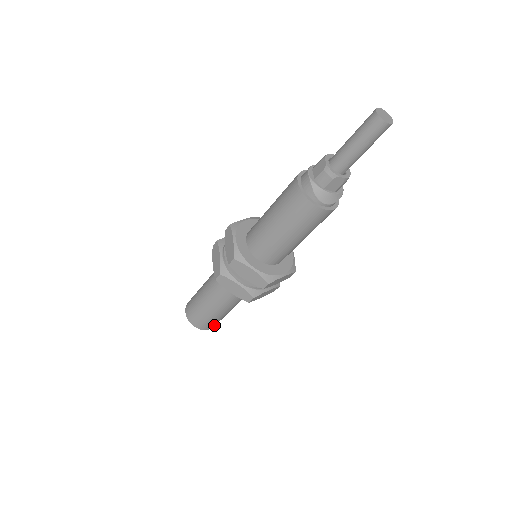
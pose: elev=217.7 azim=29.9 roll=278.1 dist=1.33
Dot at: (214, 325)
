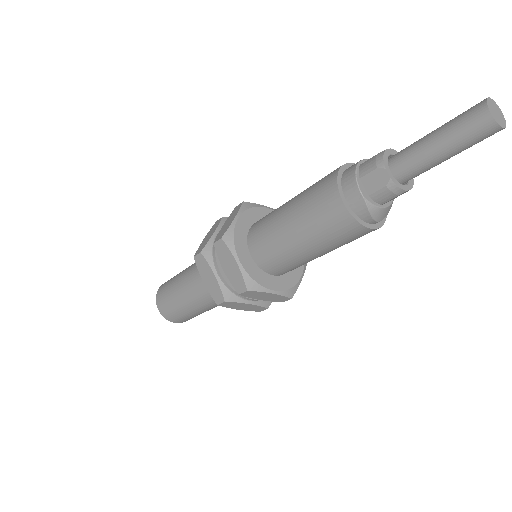
Dot at: occluded
